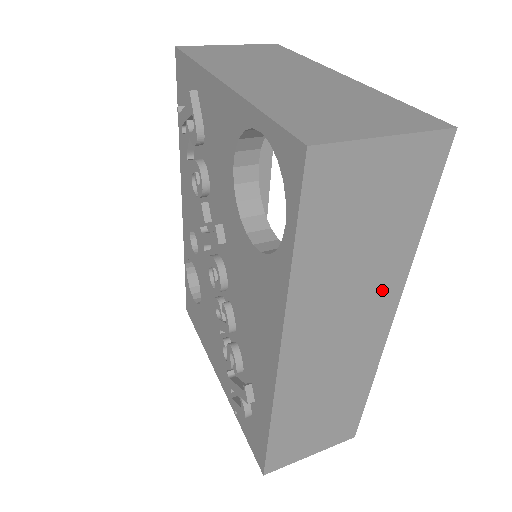
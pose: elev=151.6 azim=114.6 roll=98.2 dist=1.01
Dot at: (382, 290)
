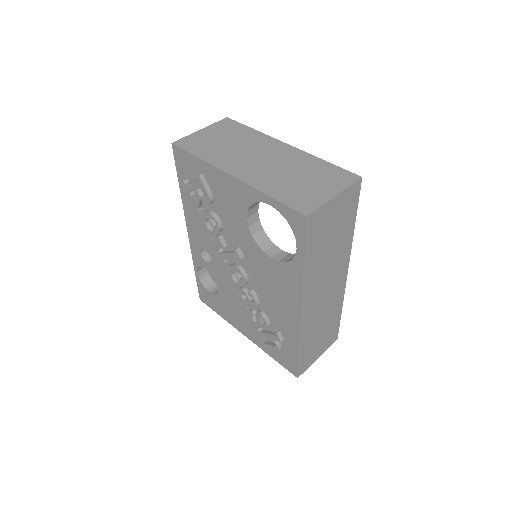
Dot at: (341, 259)
